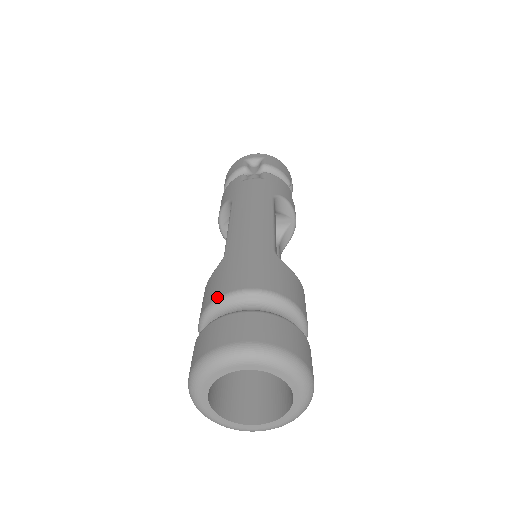
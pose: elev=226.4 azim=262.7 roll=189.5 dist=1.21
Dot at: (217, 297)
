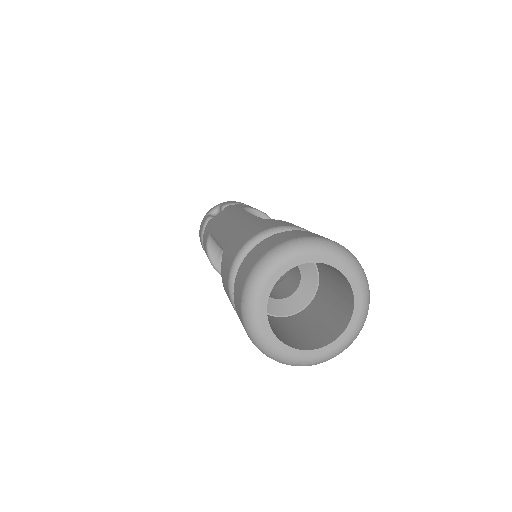
Dot at: (232, 263)
